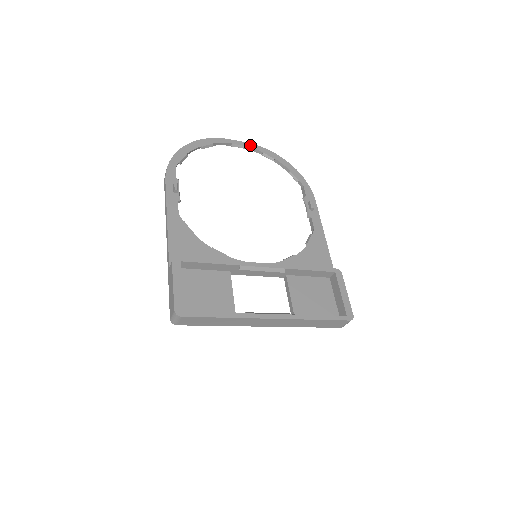
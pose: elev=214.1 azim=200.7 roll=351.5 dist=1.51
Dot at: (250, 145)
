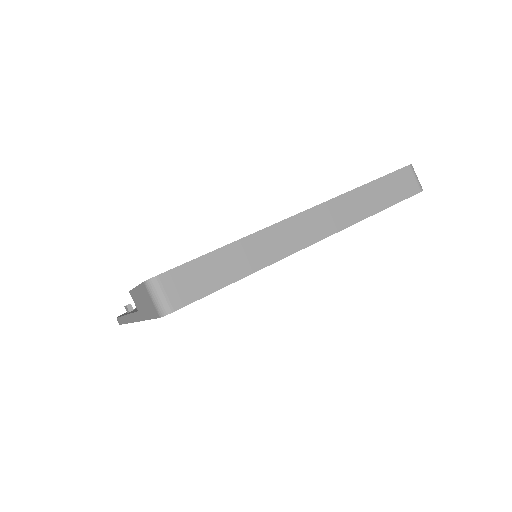
Dot at: occluded
